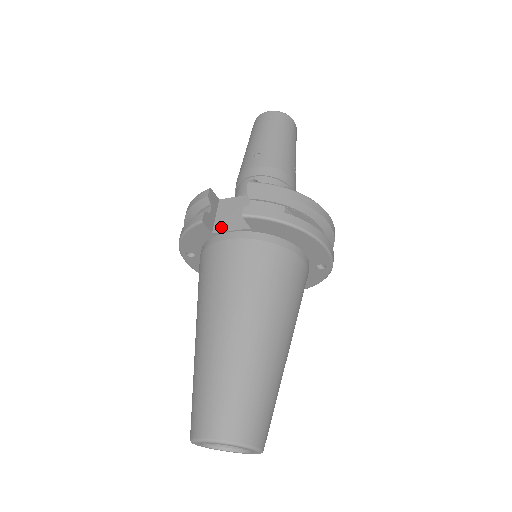
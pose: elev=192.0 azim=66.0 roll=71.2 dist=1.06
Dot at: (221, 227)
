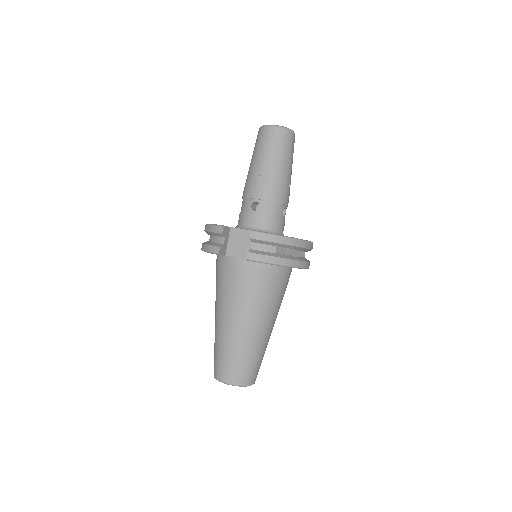
Dot at: (232, 253)
